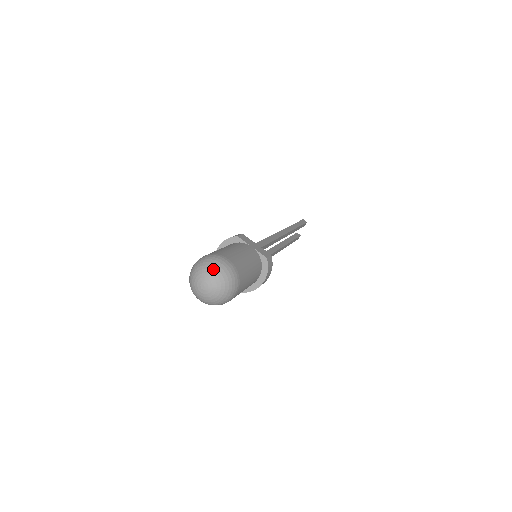
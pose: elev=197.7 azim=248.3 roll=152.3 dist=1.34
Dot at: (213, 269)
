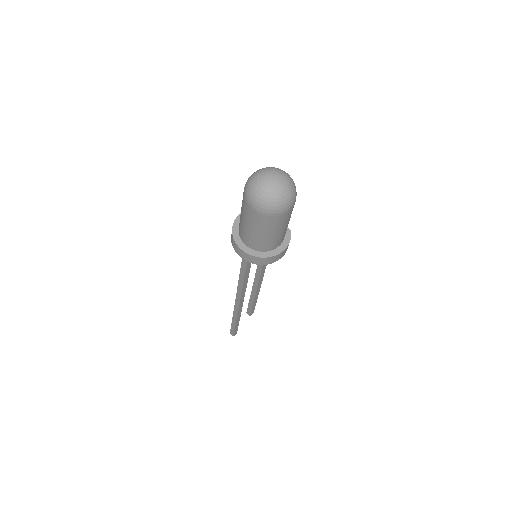
Dot at: (283, 171)
